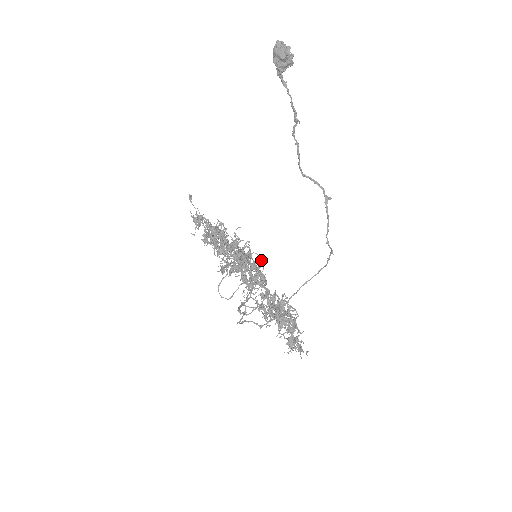
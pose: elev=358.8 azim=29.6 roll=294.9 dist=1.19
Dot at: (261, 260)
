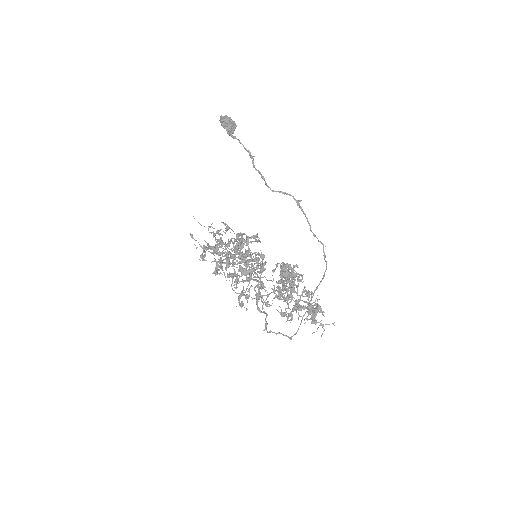
Dot at: occluded
